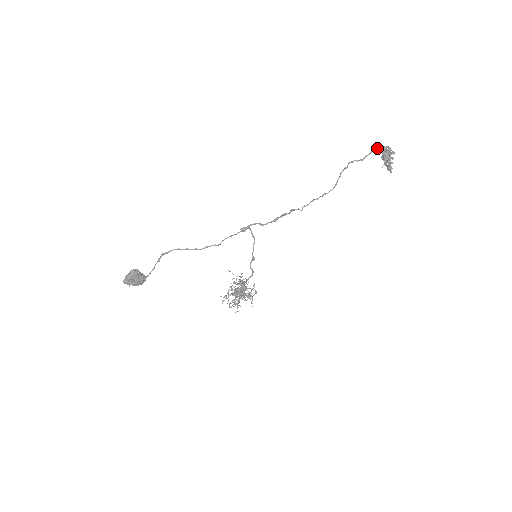
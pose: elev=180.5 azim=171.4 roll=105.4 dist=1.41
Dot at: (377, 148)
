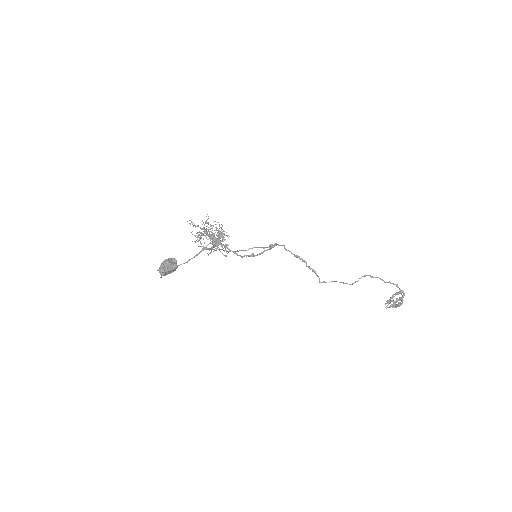
Dot at: (400, 289)
